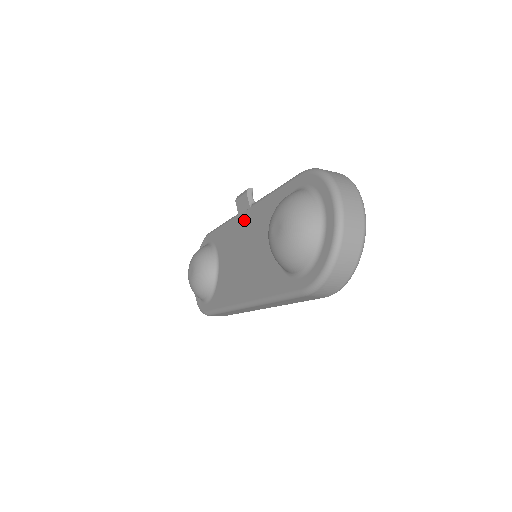
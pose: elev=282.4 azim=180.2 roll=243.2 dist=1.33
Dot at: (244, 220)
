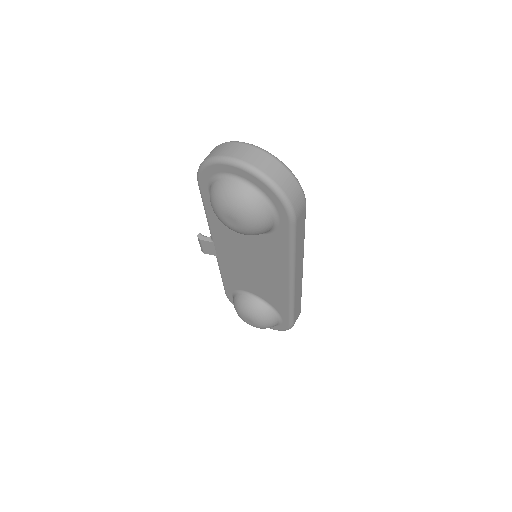
Dot at: (222, 252)
